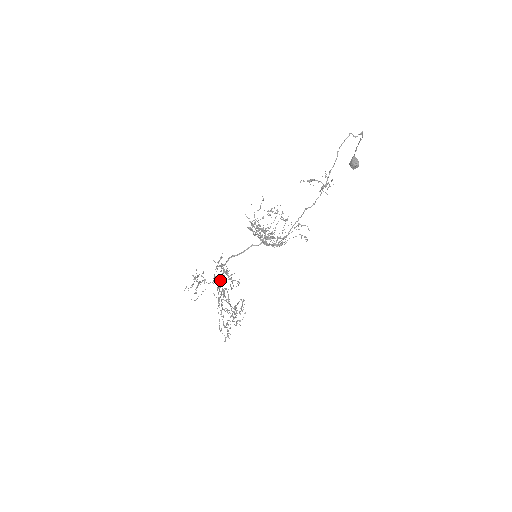
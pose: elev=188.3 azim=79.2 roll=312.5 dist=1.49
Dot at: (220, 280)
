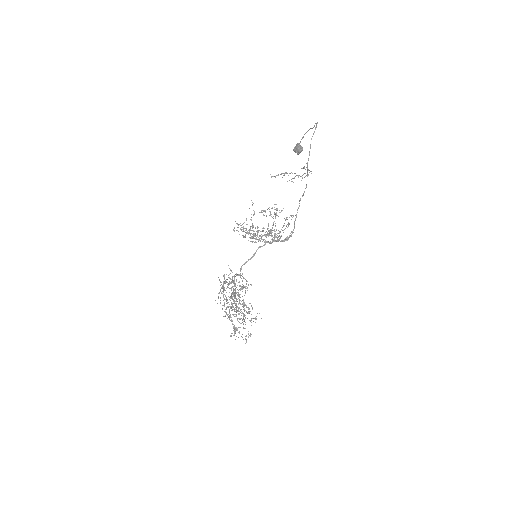
Dot at: (231, 290)
